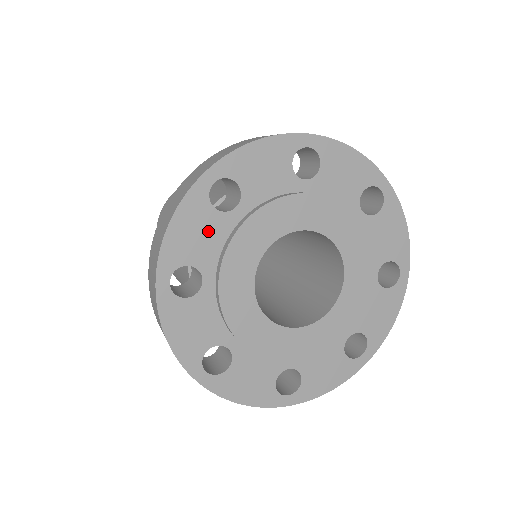
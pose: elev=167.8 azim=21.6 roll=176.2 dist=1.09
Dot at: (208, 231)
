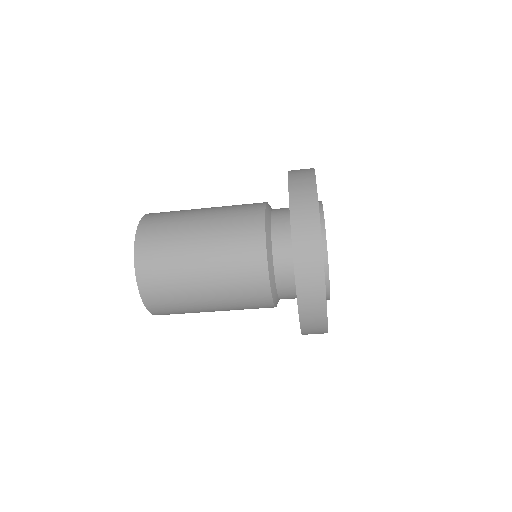
Dot at: occluded
